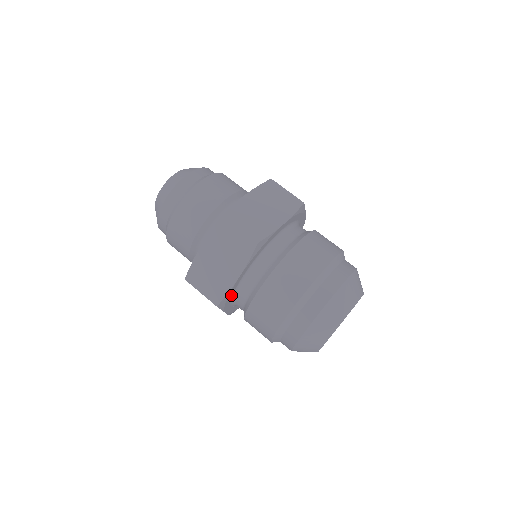
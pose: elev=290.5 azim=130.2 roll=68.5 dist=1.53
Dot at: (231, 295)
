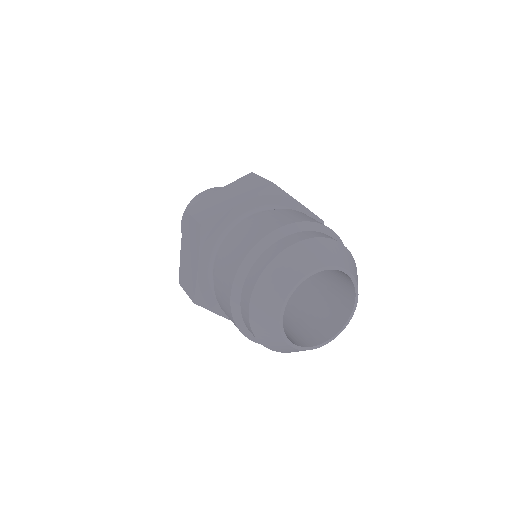
Dot at: (208, 291)
